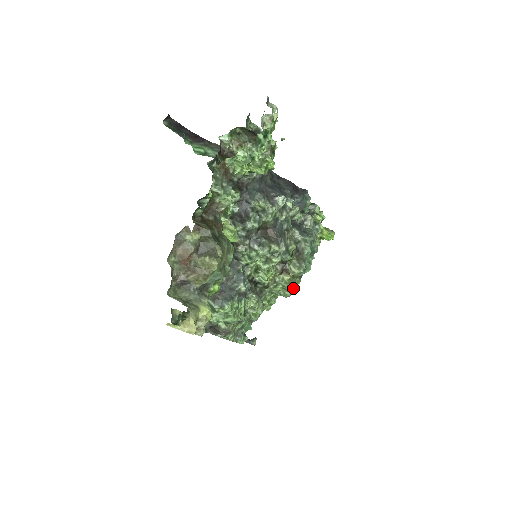
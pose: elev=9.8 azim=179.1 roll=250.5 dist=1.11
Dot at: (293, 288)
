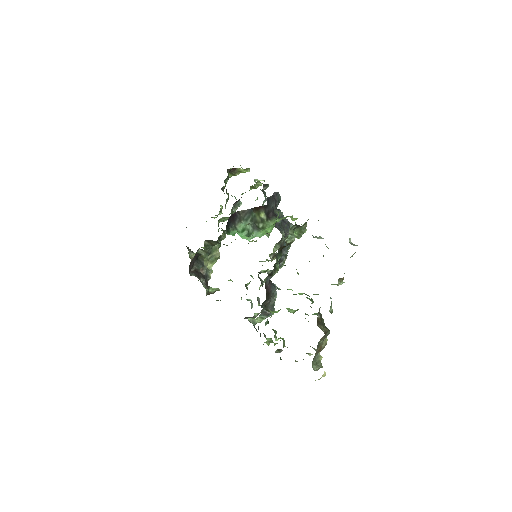
Dot at: occluded
